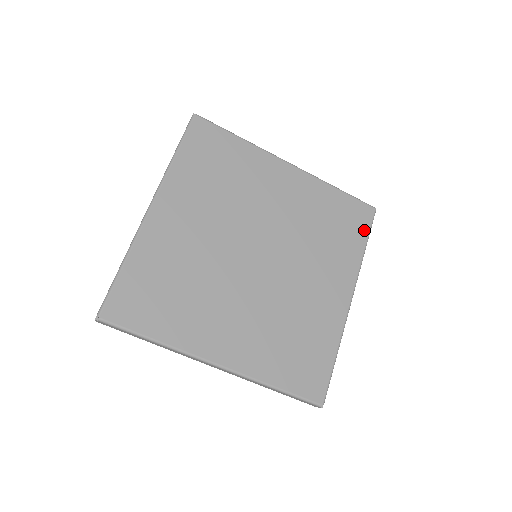
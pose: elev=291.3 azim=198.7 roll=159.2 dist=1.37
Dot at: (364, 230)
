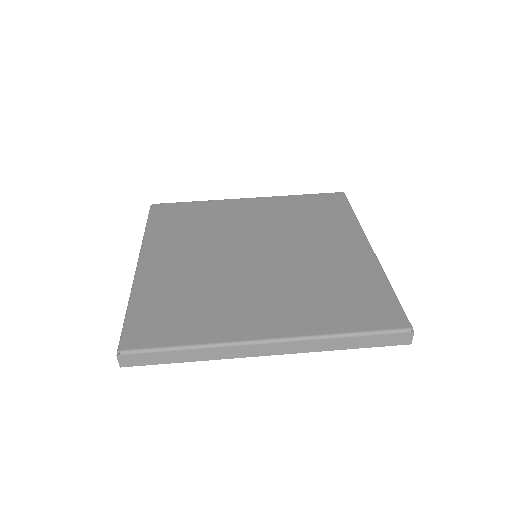
Dot at: (343, 206)
